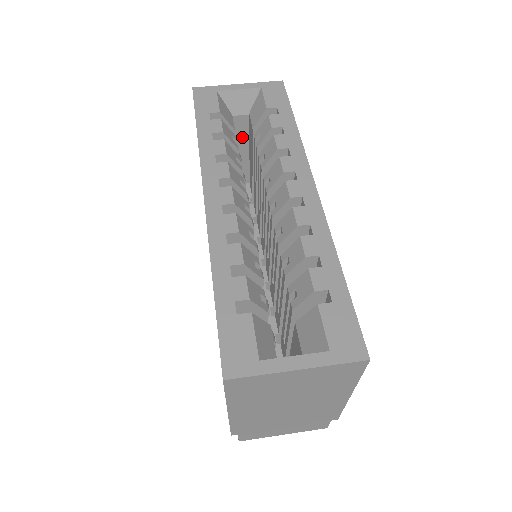
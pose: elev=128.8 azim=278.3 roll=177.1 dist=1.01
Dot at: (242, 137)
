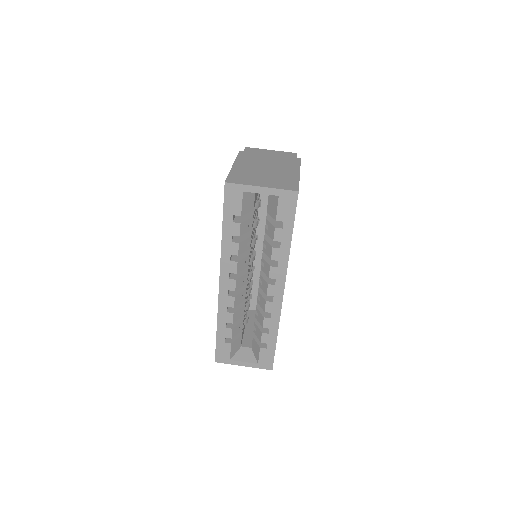
Dot at: occluded
